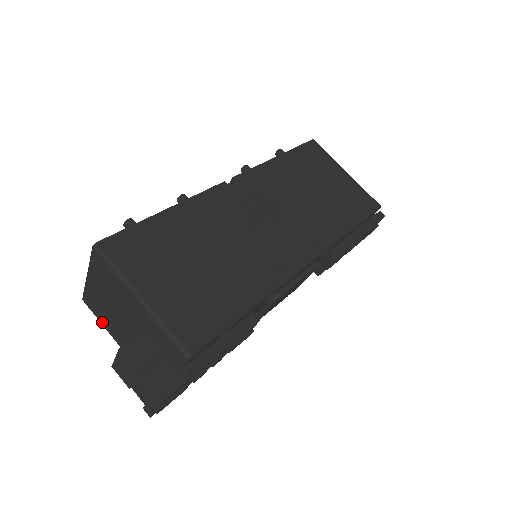
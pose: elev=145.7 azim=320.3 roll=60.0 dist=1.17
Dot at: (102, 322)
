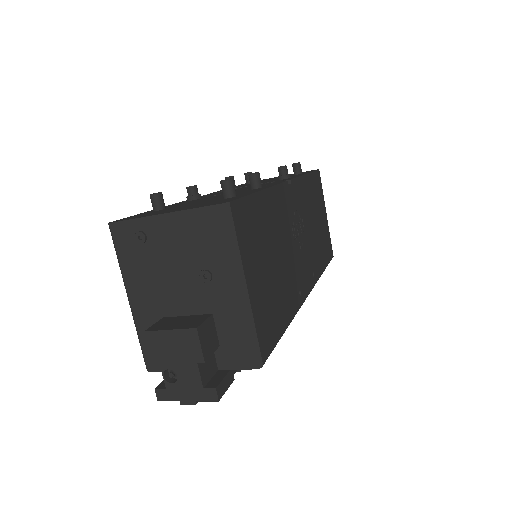
Dot at: (124, 263)
